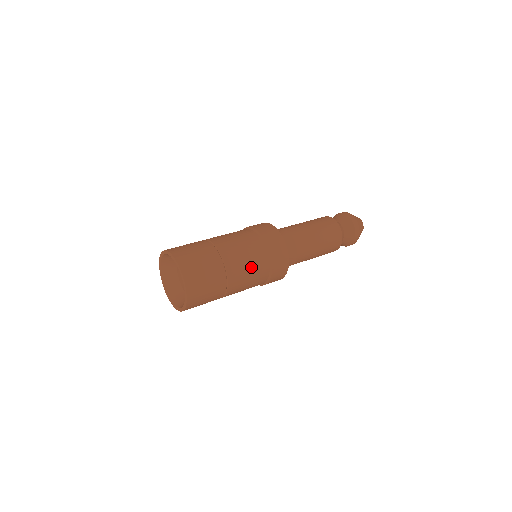
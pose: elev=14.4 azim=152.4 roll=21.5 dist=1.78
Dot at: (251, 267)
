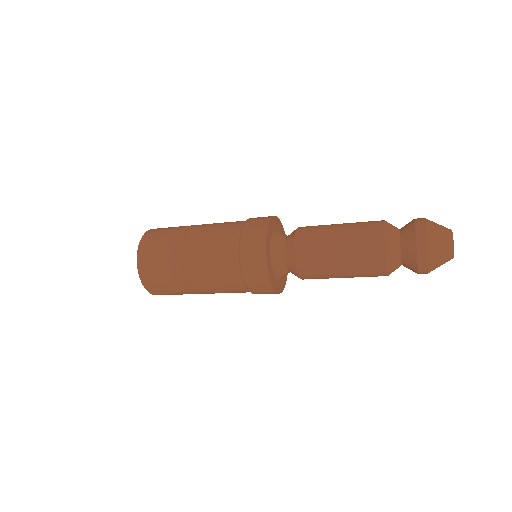
Dot at: (213, 258)
